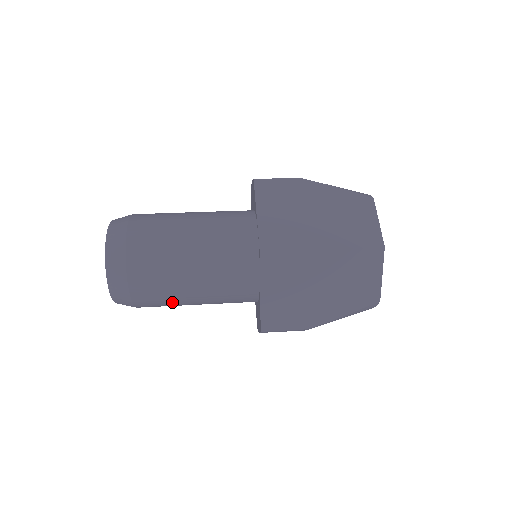
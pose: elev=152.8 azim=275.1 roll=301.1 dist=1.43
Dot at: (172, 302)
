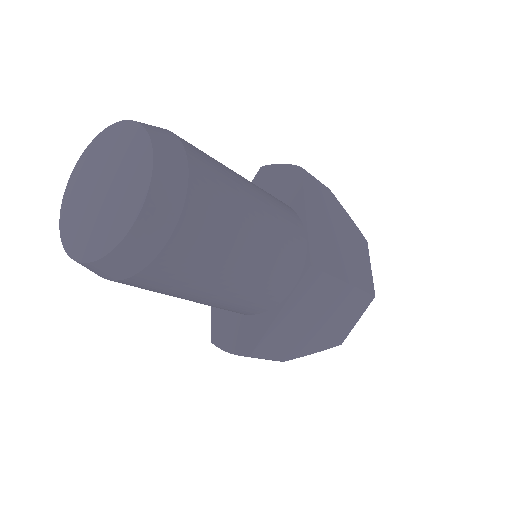
Dot at: (177, 291)
